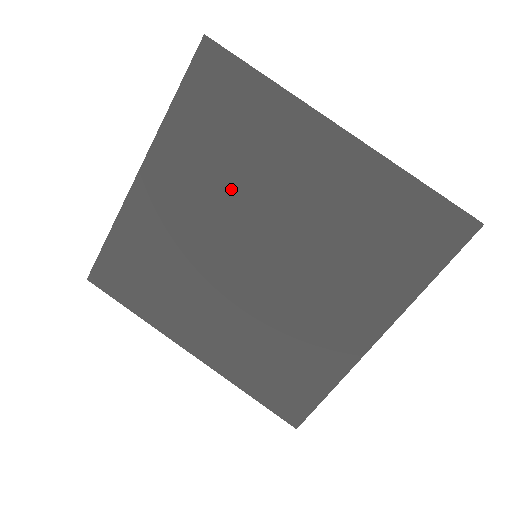
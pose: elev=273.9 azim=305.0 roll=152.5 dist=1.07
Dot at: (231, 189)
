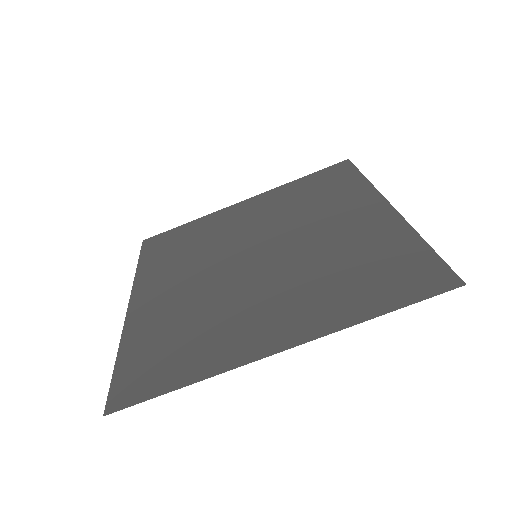
Dot at: (286, 218)
